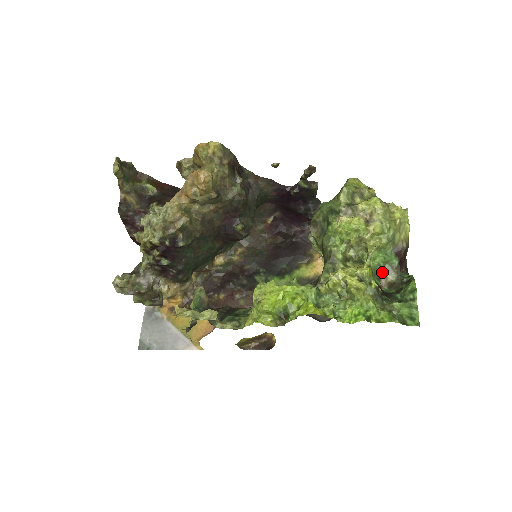
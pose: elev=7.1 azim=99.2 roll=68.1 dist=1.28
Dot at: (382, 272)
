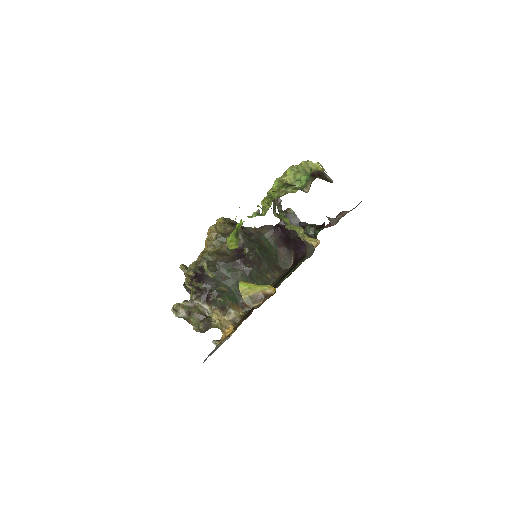
Dot at: (304, 188)
